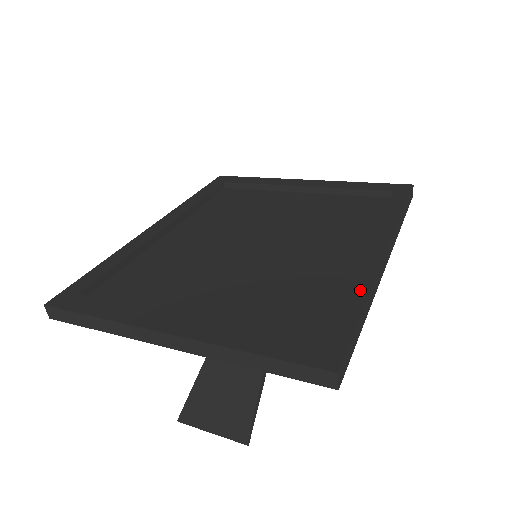
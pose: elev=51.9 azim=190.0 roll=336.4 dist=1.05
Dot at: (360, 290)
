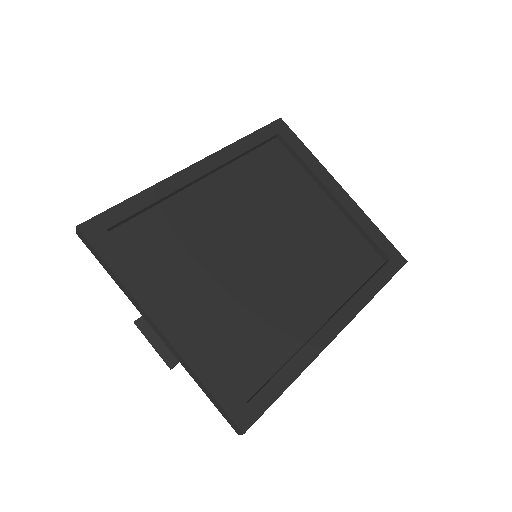
Dot at: (298, 366)
